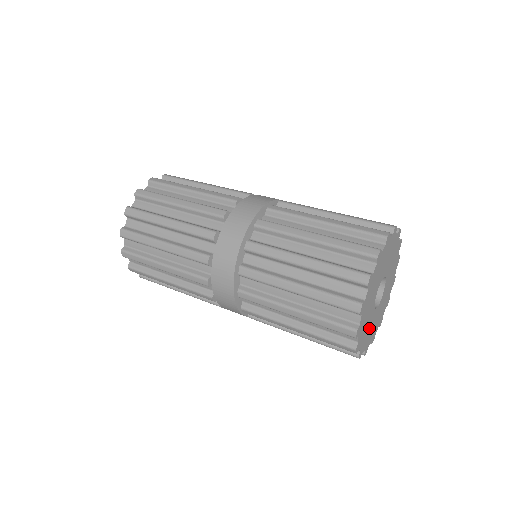
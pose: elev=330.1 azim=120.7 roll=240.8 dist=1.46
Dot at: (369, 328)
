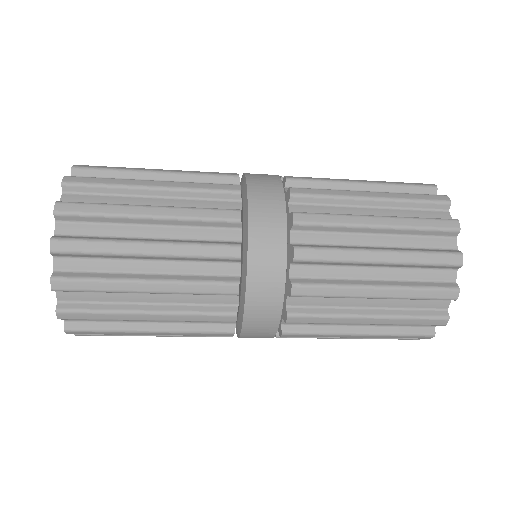
Dot at: occluded
